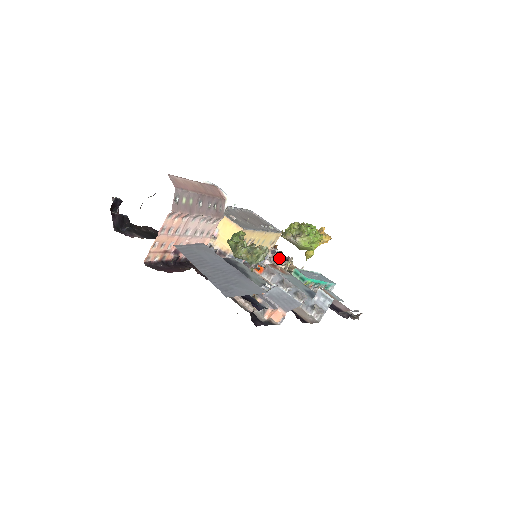
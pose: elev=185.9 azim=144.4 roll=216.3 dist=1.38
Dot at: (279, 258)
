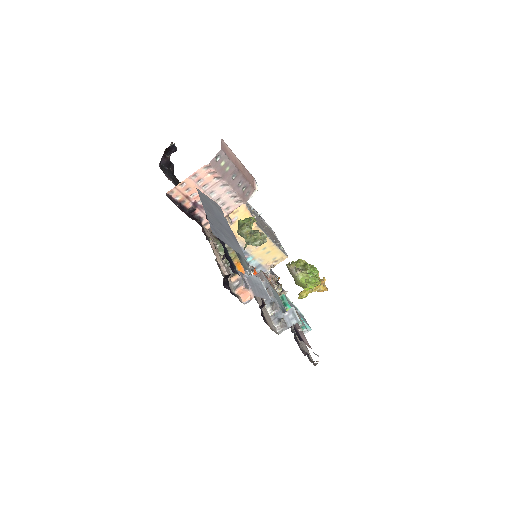
Dot at: (275, 281)
